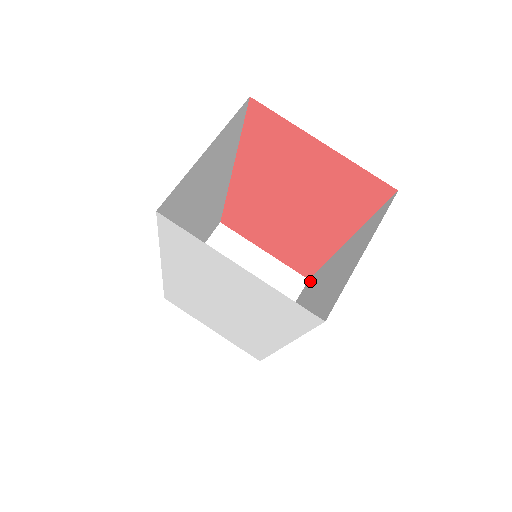
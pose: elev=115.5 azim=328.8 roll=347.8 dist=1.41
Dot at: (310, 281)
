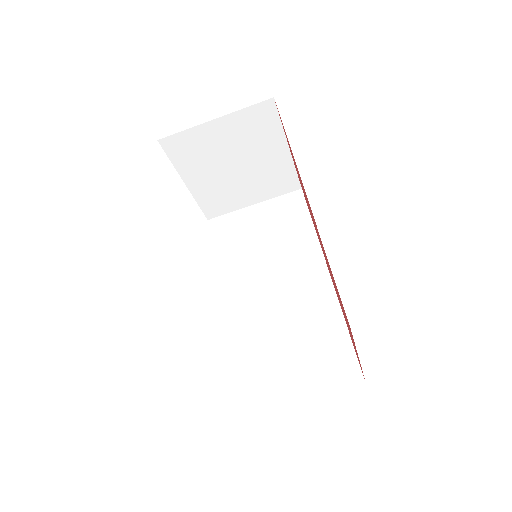
Dot at: (297, 209)
